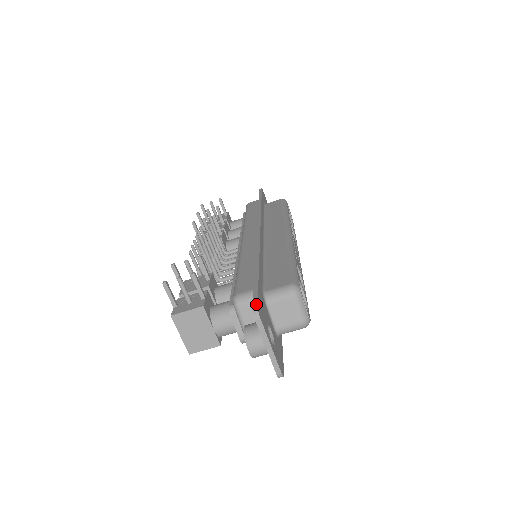
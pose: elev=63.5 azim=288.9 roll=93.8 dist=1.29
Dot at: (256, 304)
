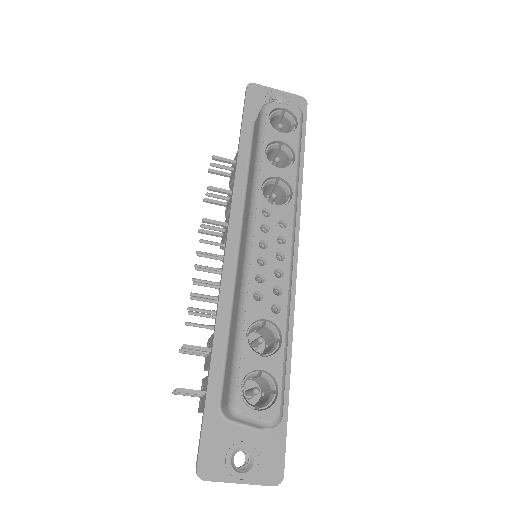
Dot at: (196, 465)
